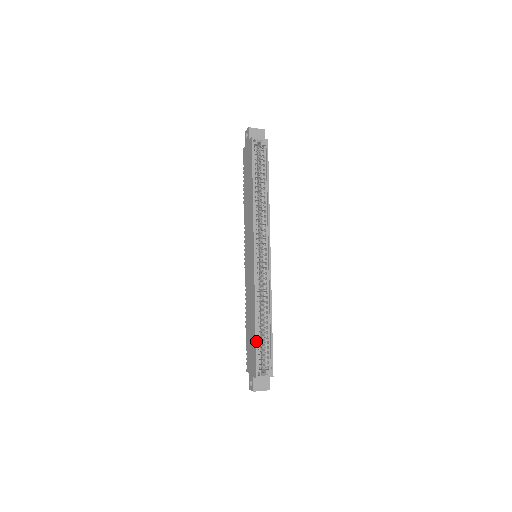
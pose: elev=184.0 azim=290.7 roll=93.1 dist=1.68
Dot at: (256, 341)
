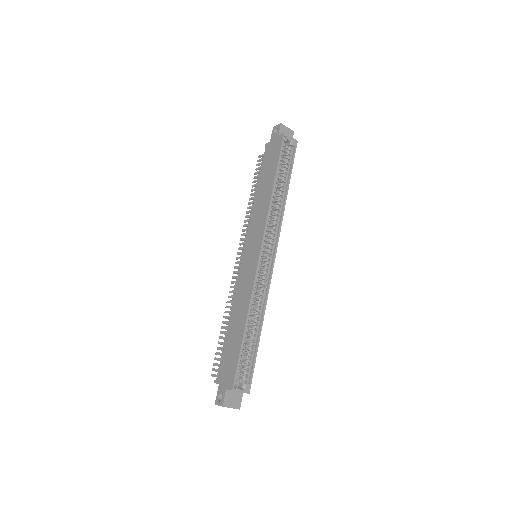
Dot at: (241, 347)
